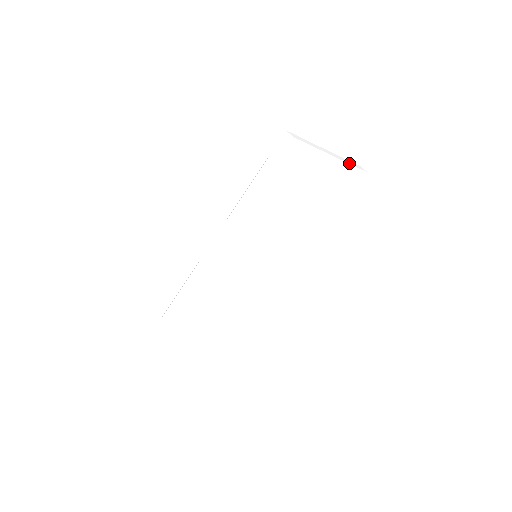
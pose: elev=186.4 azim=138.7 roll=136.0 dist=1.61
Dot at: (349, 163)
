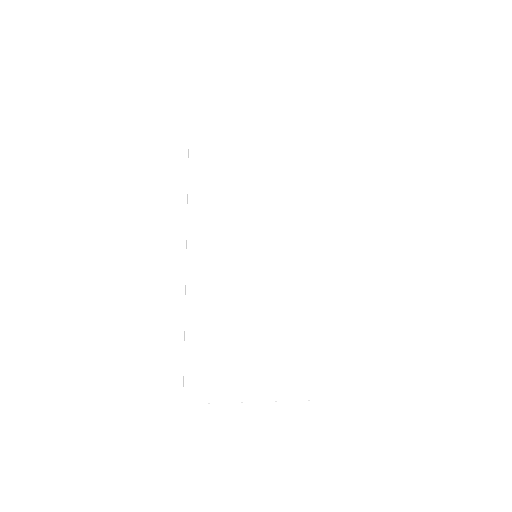
Dot at: (280, 136)
